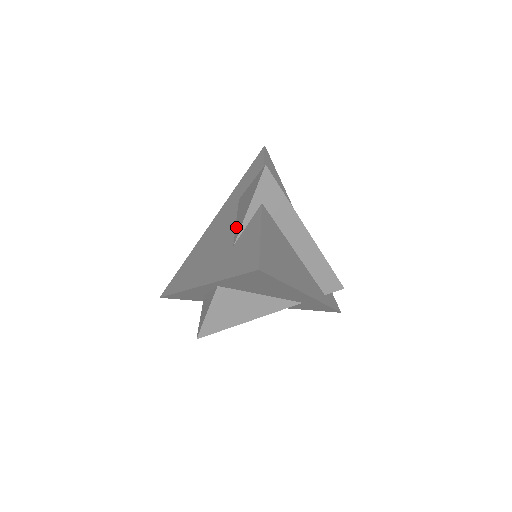
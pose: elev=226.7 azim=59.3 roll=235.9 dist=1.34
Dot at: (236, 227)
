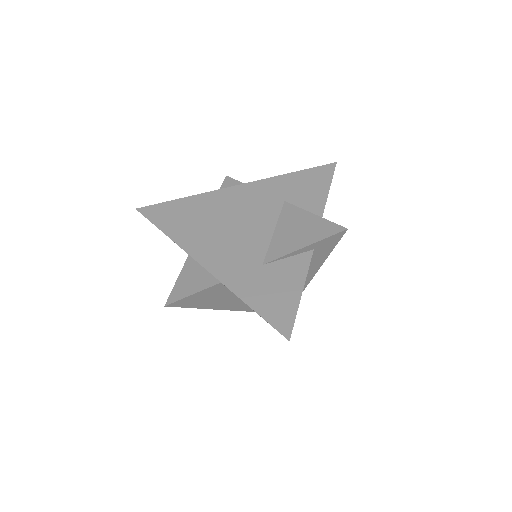
Dot at: (273, 242)
